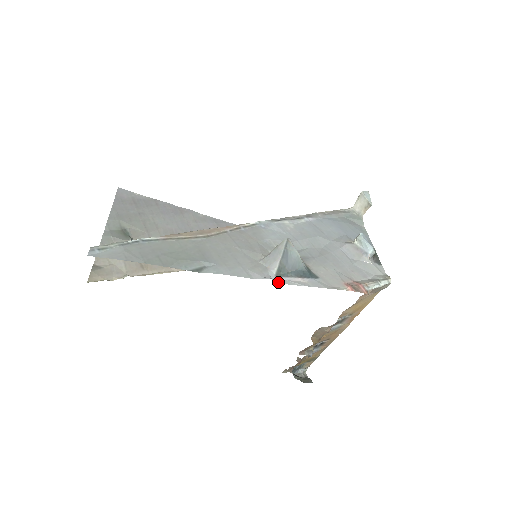
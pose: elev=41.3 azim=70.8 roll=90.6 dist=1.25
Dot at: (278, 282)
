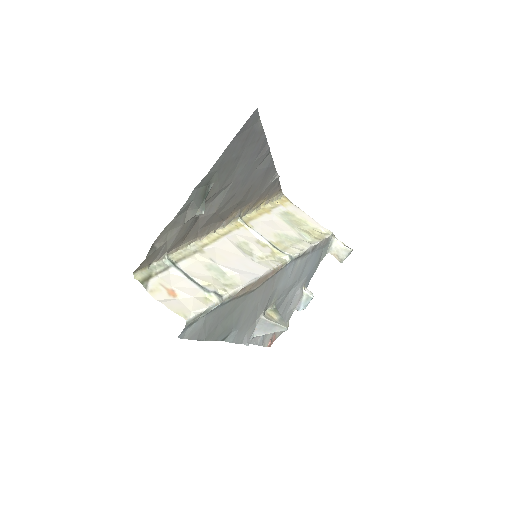
Dot at: (249, 343)
